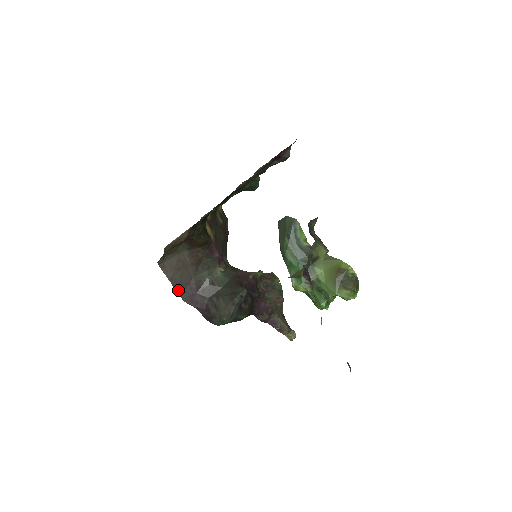
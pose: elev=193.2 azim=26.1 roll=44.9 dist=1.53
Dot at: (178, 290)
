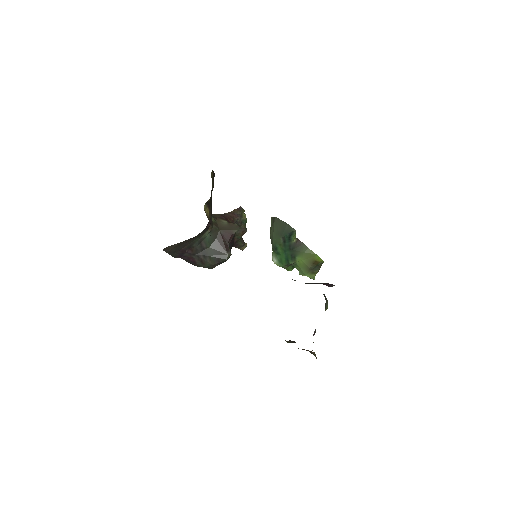
Dot at: (171, 254)
